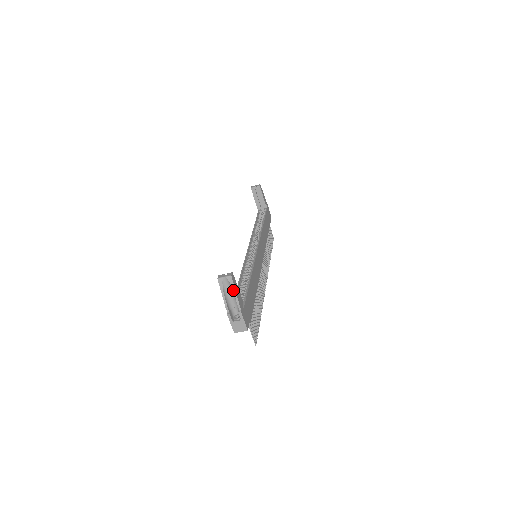
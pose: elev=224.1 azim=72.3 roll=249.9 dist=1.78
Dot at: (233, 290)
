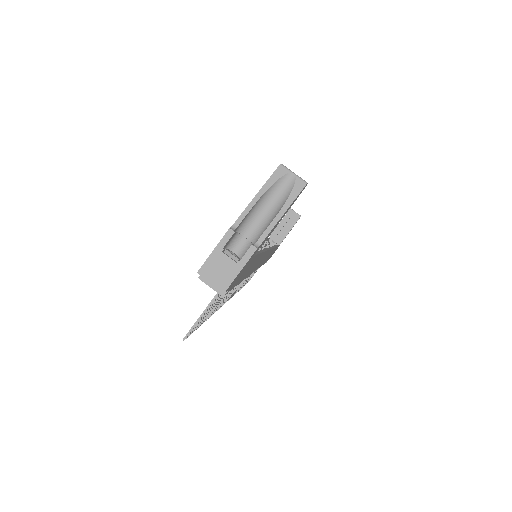
Dot at: (284, 205)
